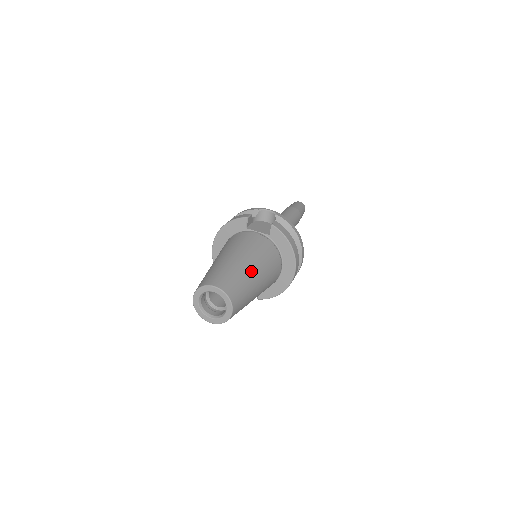
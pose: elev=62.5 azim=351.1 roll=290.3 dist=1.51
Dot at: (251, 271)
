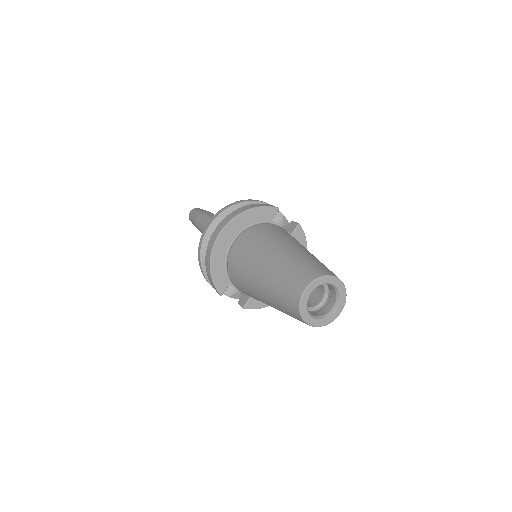
Dot at: occluded
